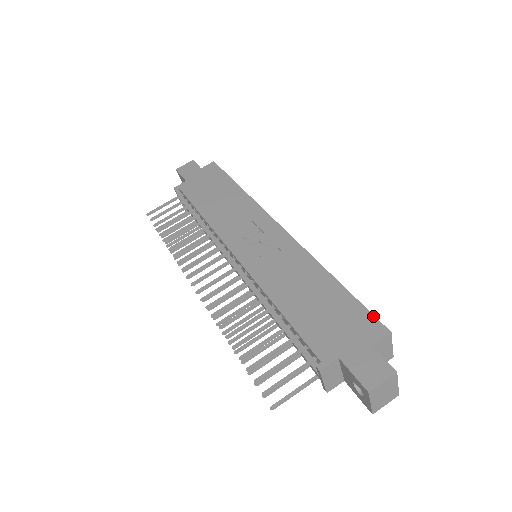
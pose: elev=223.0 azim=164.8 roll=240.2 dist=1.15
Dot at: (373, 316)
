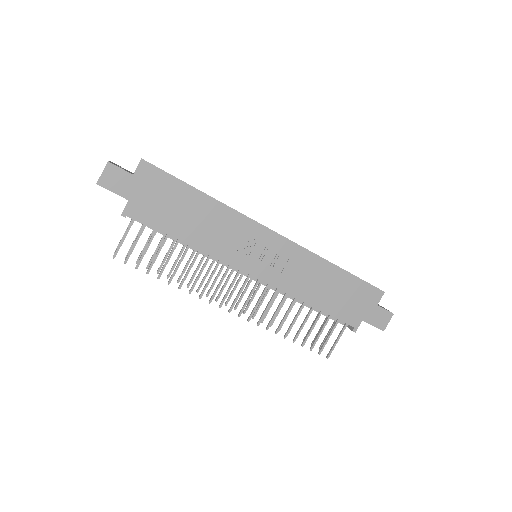
Dot at: (372, 286)
